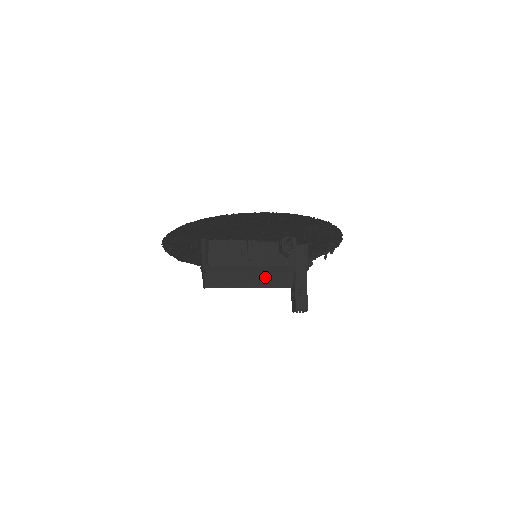
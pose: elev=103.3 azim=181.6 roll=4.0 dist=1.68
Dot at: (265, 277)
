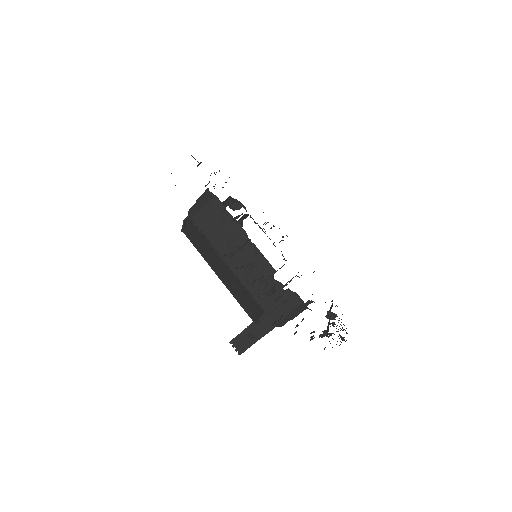
Dot at: (234, 285)
